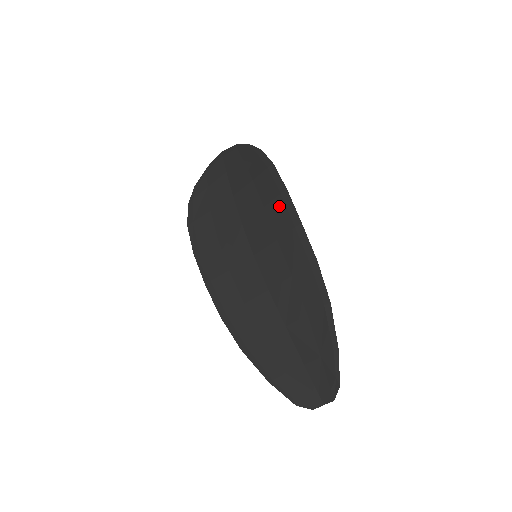
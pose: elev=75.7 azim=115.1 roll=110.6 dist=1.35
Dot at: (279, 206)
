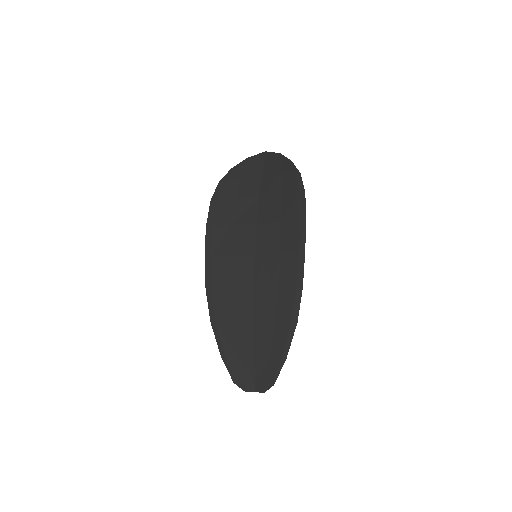
Dot at: (294, 229)
